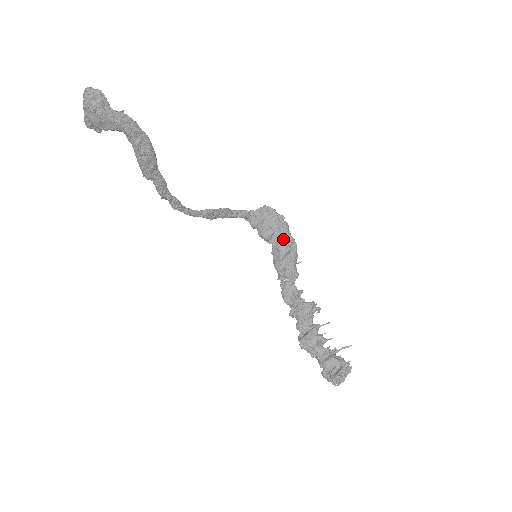
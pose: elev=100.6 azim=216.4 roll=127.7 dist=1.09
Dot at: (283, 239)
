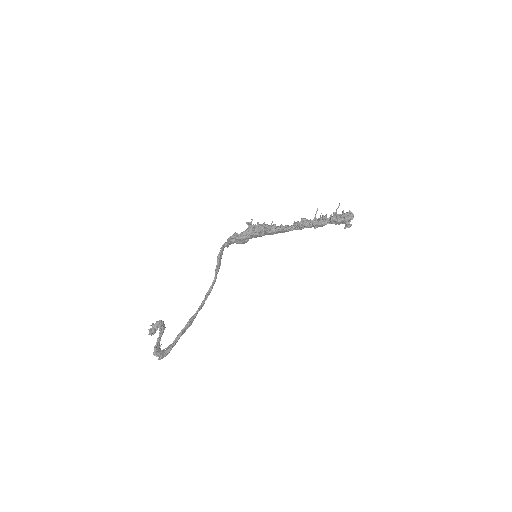
Dot at: (254, 237)
